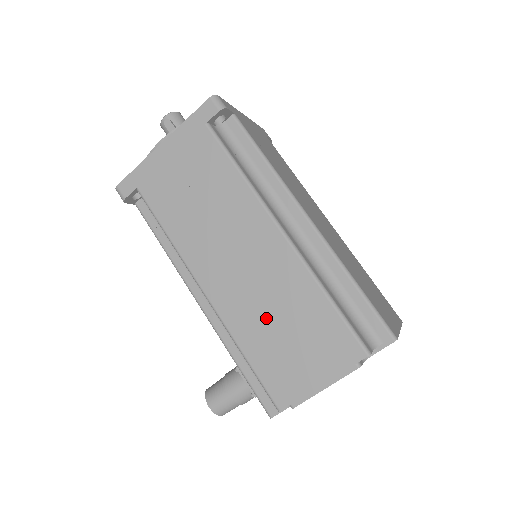
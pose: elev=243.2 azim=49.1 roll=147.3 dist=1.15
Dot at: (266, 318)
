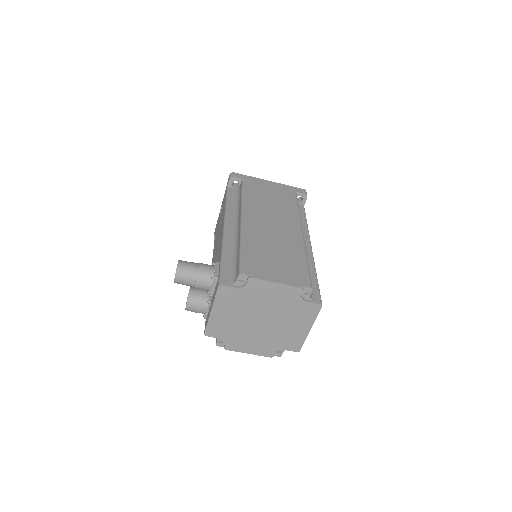
Dot at: (268, 245)
